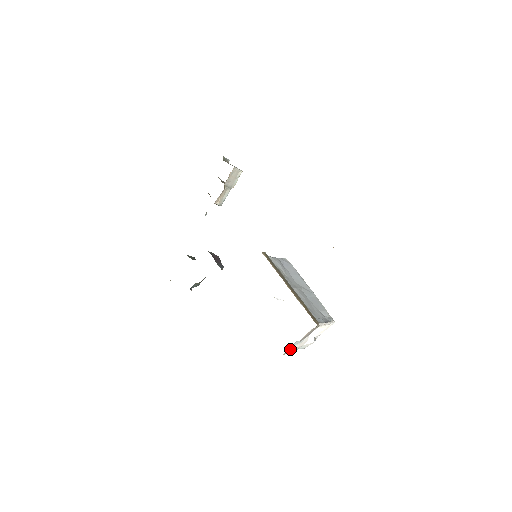
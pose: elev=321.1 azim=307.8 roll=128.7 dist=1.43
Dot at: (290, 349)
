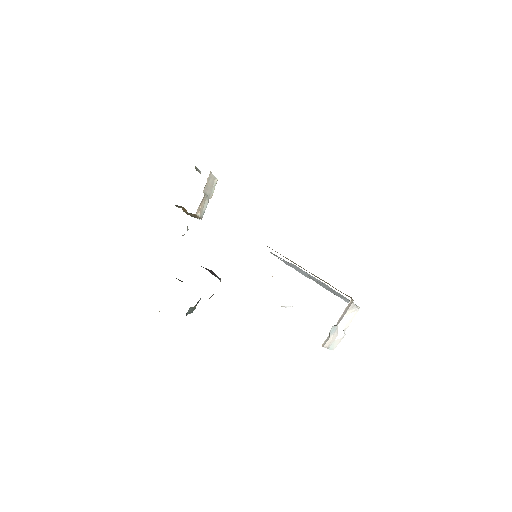
Dot at: (327, 338)
